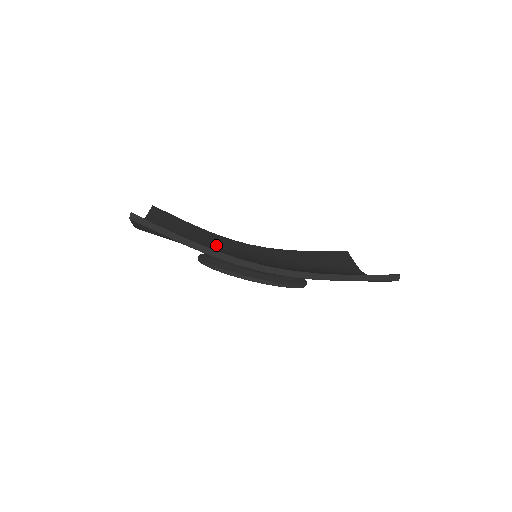
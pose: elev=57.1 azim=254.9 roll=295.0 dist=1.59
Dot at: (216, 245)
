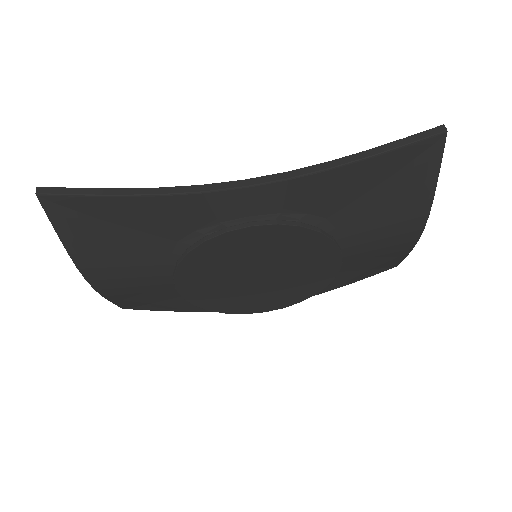
Dot at: occluded
